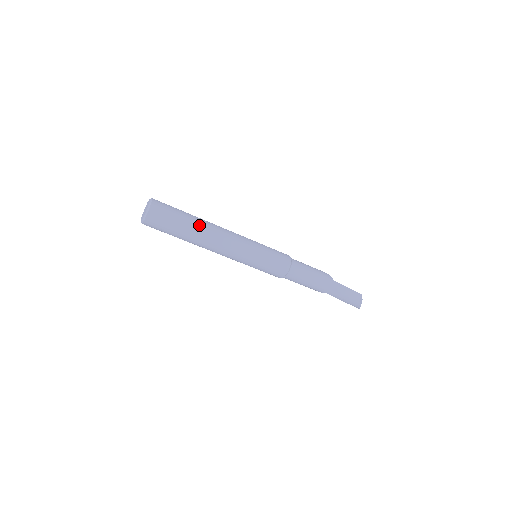
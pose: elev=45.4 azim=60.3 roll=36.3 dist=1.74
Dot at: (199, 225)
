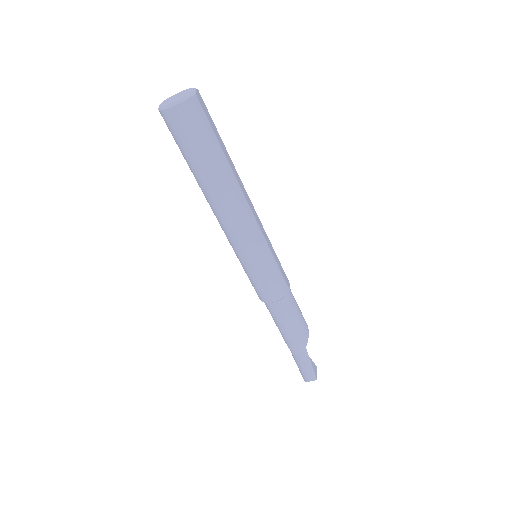
Dot at: (218, 178)
